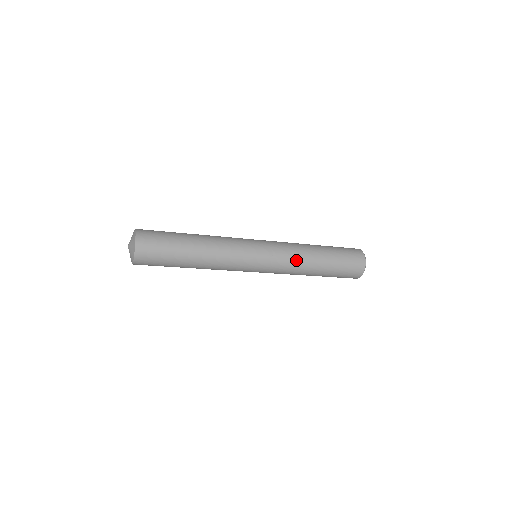
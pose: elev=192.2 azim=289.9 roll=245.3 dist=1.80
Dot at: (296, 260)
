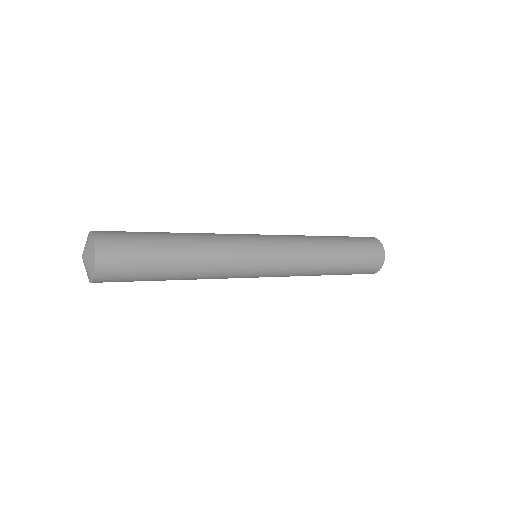
Dot at: (304, 271)
